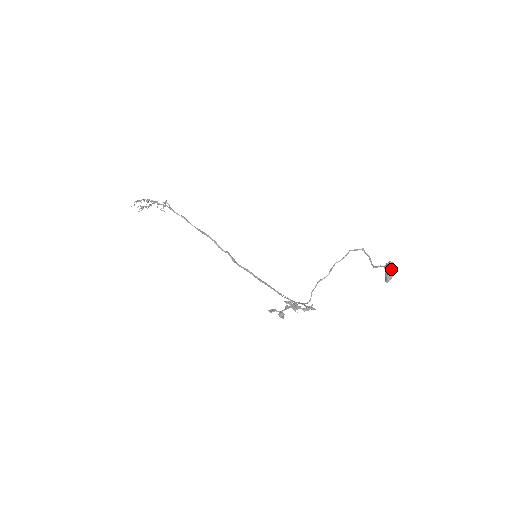
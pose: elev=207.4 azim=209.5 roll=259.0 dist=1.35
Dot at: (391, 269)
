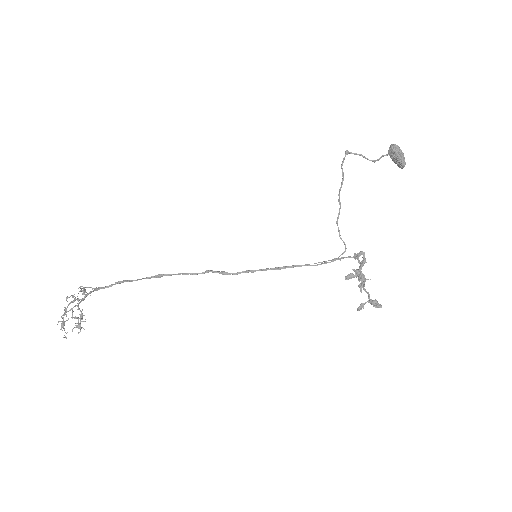
Dot at: (400, 153)
